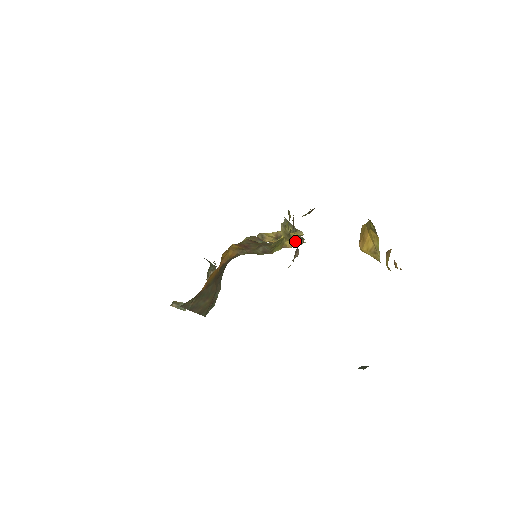
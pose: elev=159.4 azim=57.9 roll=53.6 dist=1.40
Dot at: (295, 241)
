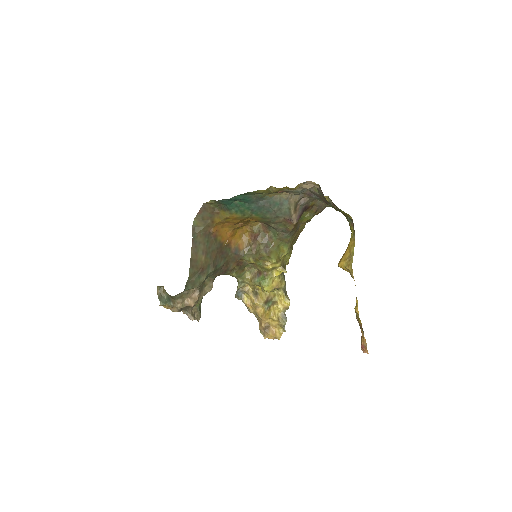
Dot at: (279, 317)
